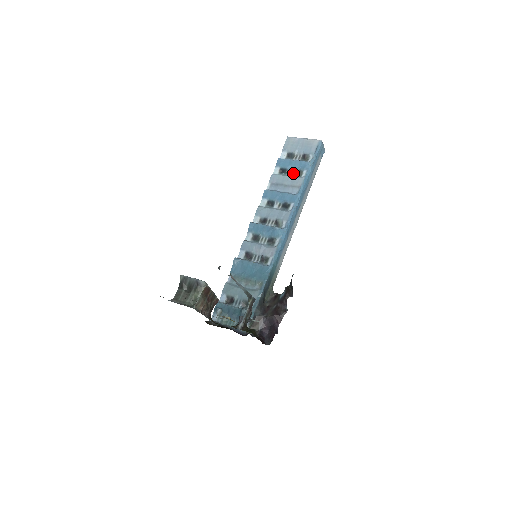
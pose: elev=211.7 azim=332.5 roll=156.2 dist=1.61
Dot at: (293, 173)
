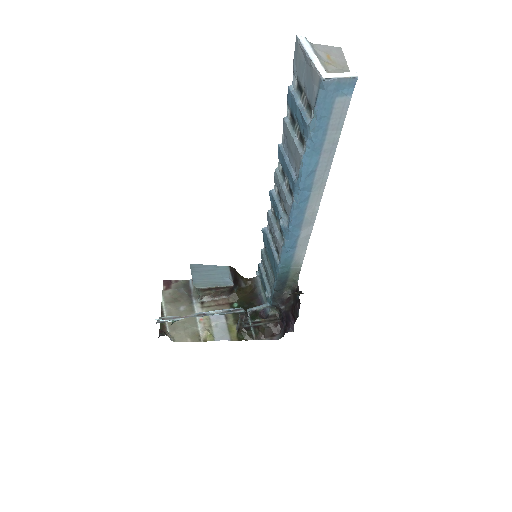
Dot at: (298, 133)
